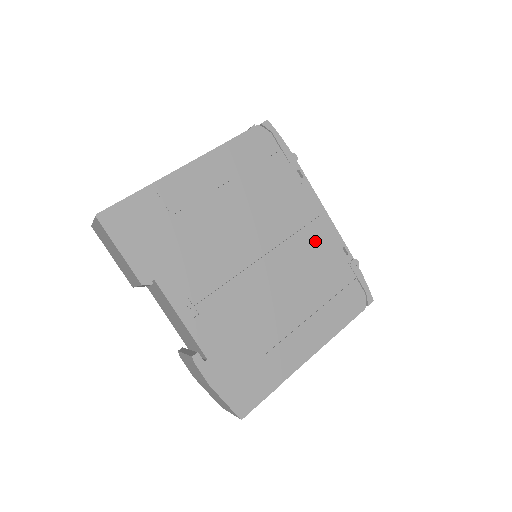
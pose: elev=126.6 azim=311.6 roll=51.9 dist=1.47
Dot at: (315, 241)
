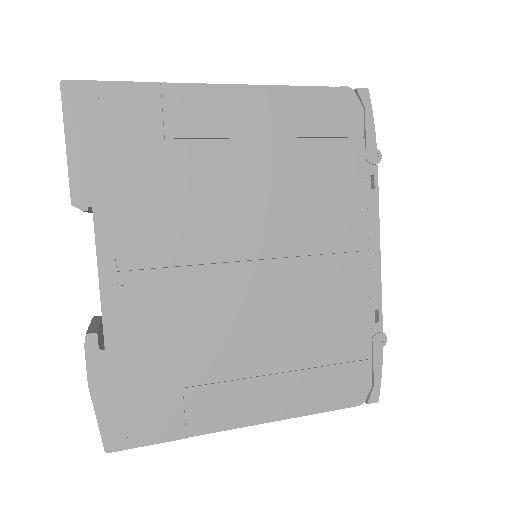
Dot at: (342, 280)
